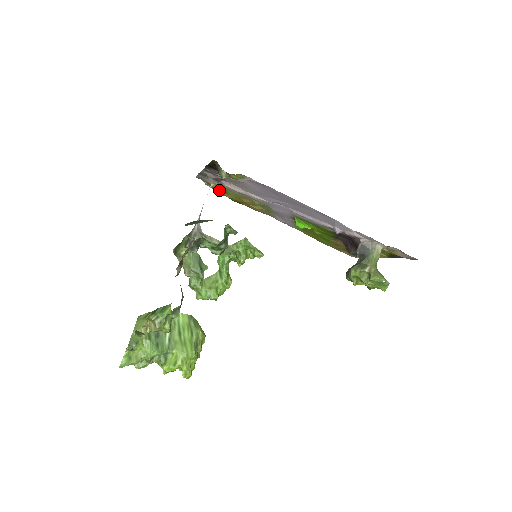
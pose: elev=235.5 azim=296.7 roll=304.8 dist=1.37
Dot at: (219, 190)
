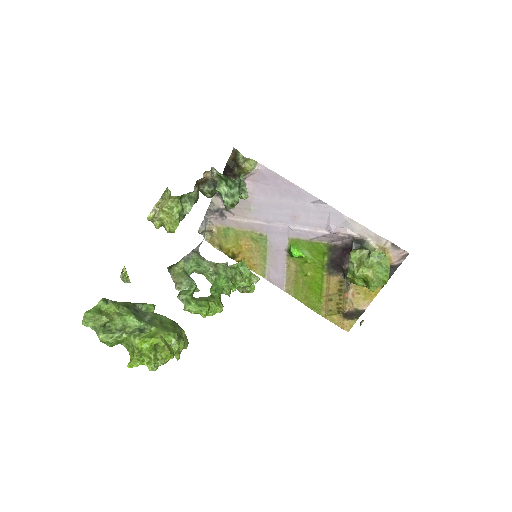
Dot at: (218, 242)
